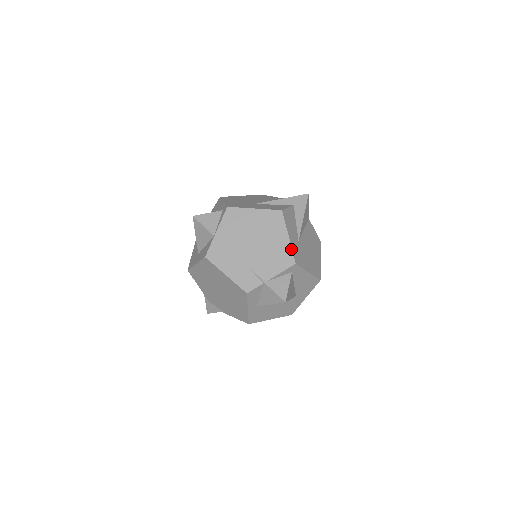
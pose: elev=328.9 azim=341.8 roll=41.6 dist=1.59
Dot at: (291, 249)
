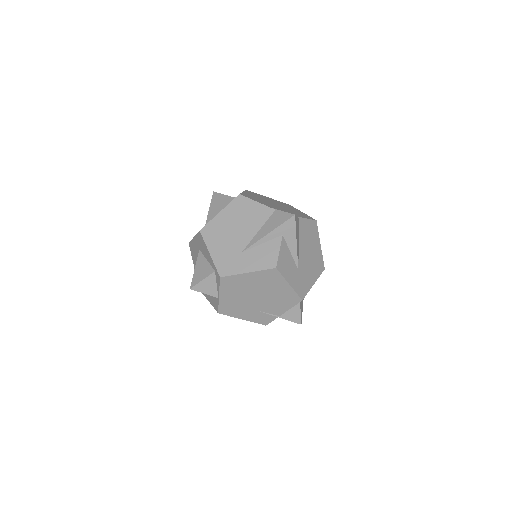
Dot at: (295, 292)
